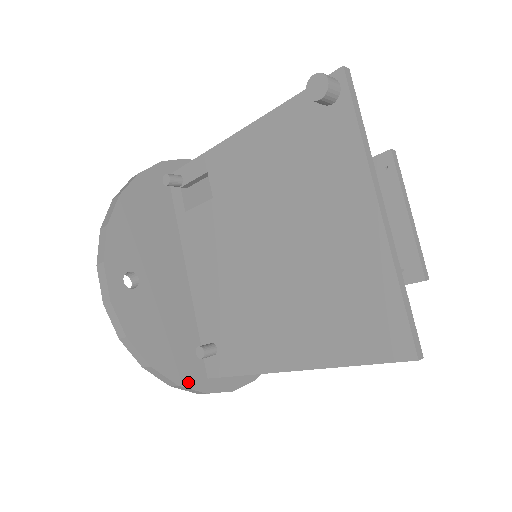
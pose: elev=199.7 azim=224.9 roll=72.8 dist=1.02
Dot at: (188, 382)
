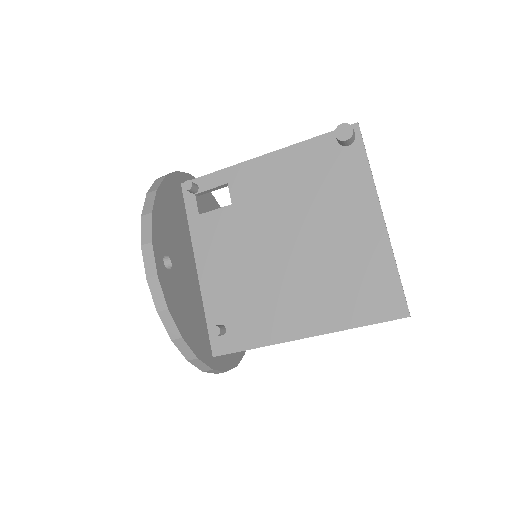
Dot at: (203, 357)
